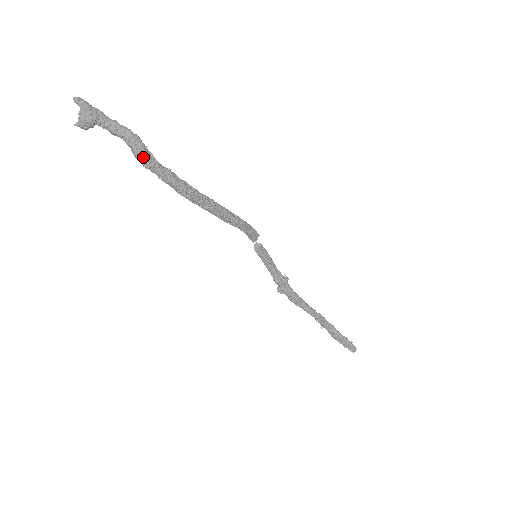
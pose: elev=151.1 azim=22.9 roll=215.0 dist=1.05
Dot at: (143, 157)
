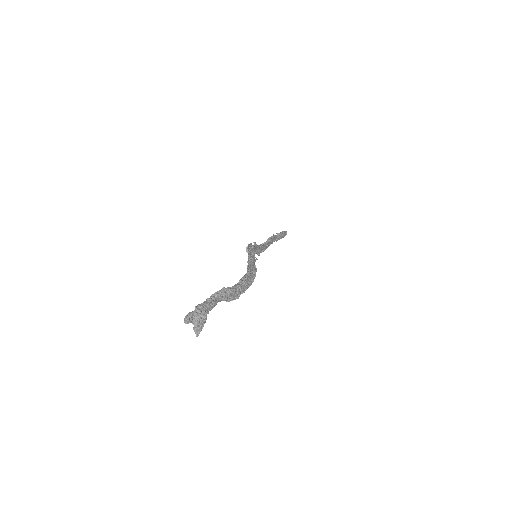
Dot at: (235, 296)
